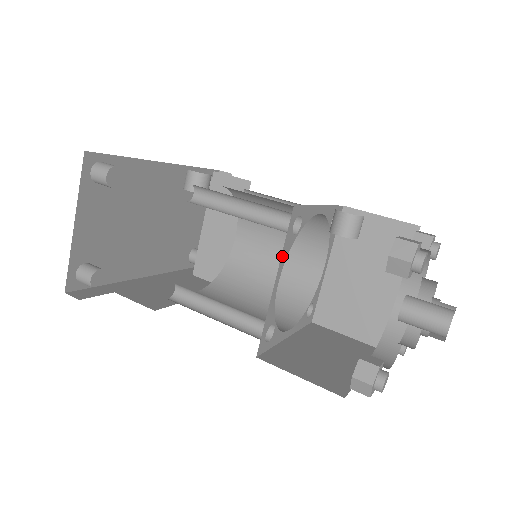
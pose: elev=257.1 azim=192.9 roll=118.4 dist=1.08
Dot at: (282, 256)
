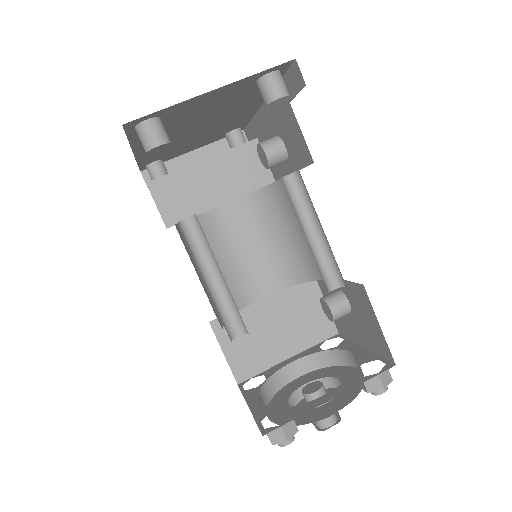
Dot at: occluded
